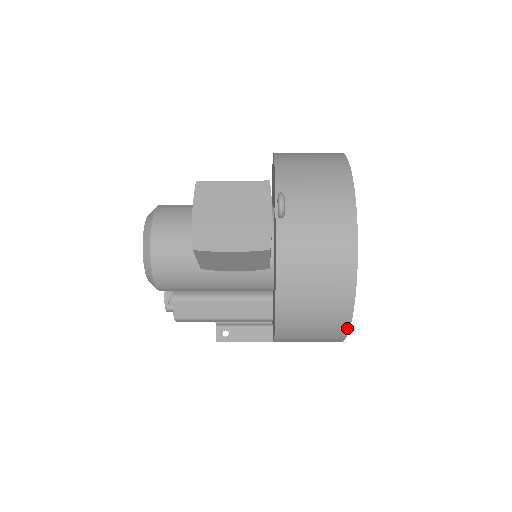
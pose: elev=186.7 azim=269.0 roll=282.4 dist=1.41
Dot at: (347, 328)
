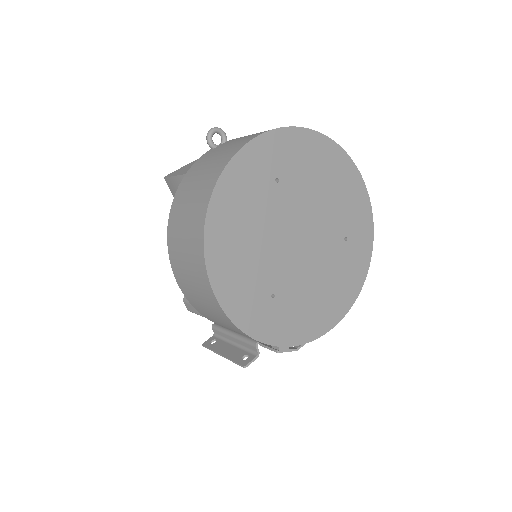
Dot at: (203, 258)
